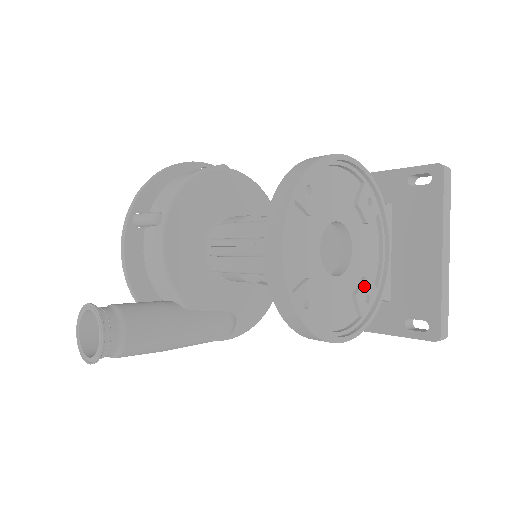
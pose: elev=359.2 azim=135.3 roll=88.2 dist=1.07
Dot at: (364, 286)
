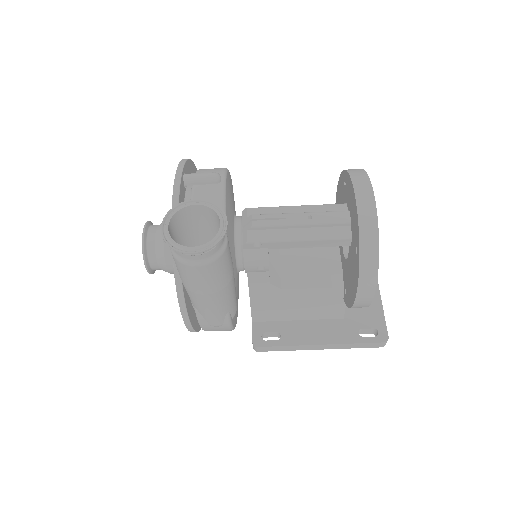
Dot at: occluded
